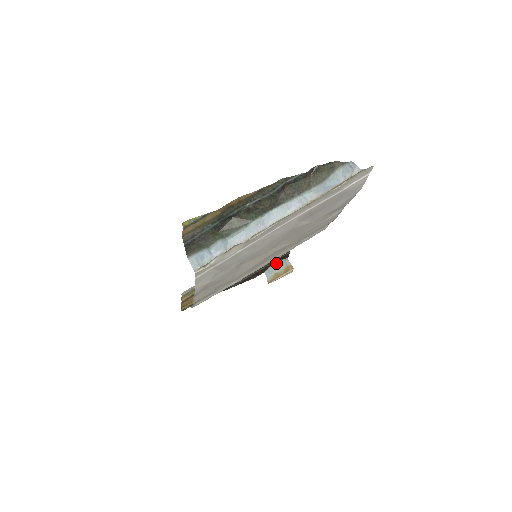
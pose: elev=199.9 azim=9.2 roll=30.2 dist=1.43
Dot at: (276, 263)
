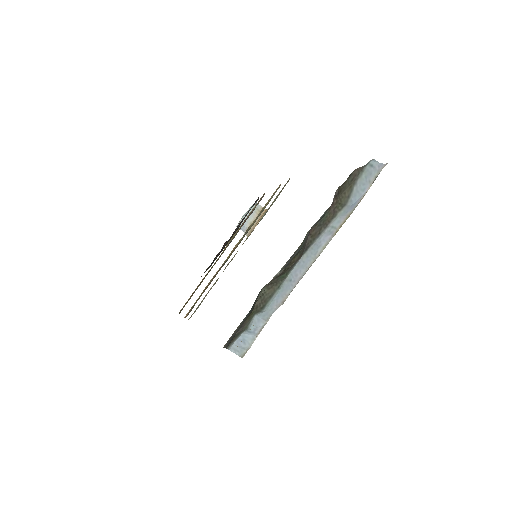
Dot at: (246, 212)
